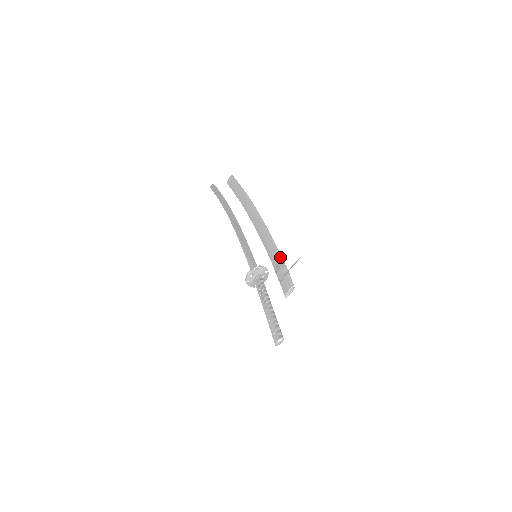
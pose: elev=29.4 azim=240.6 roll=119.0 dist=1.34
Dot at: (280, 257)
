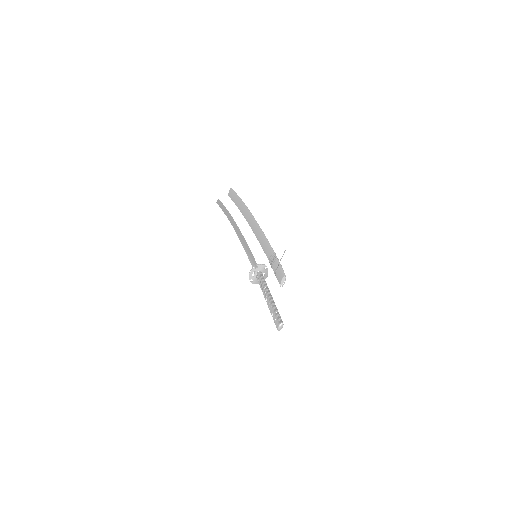
Dot at: (272, 252)
